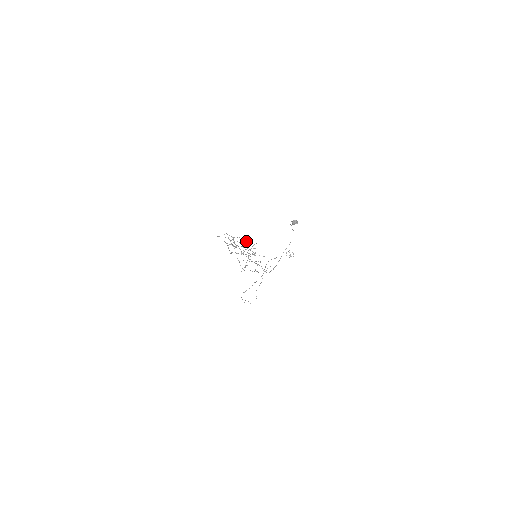
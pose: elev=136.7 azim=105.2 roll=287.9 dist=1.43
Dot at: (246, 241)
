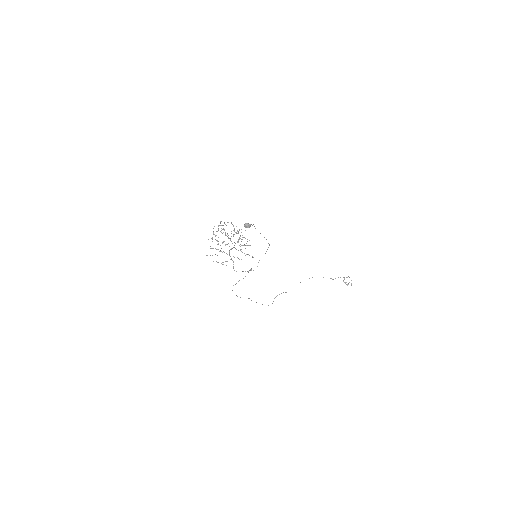
Dot at: occluded
